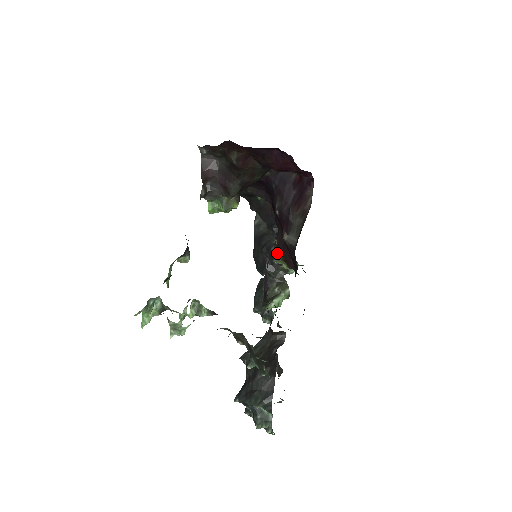
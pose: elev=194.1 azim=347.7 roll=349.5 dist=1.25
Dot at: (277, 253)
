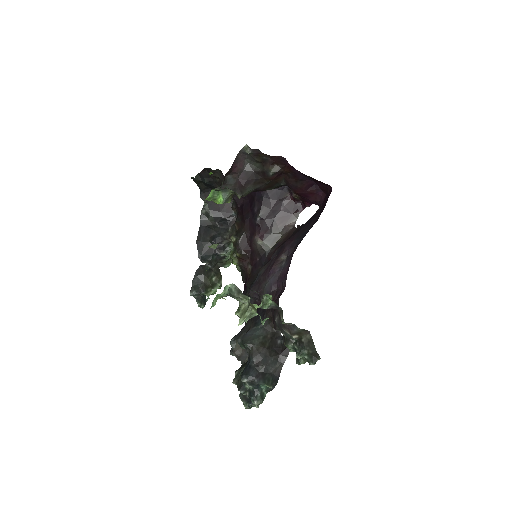
Dot at: (237, 250)
